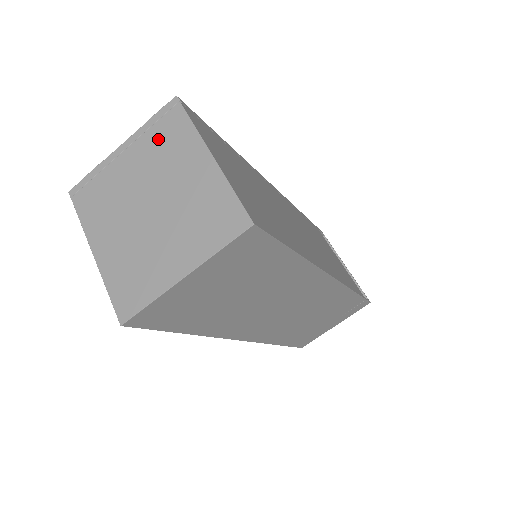
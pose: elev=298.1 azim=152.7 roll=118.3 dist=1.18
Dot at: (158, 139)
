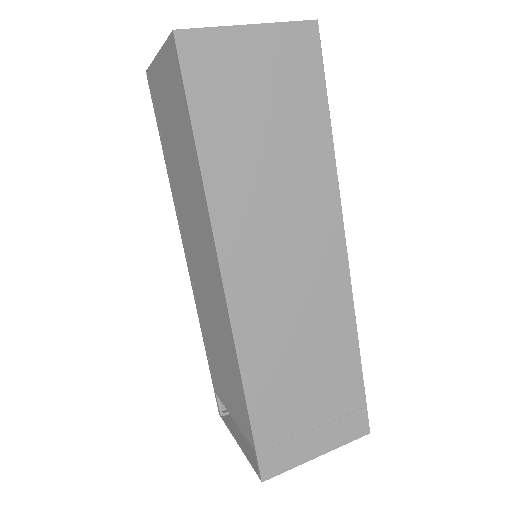
Dot at: occluded
